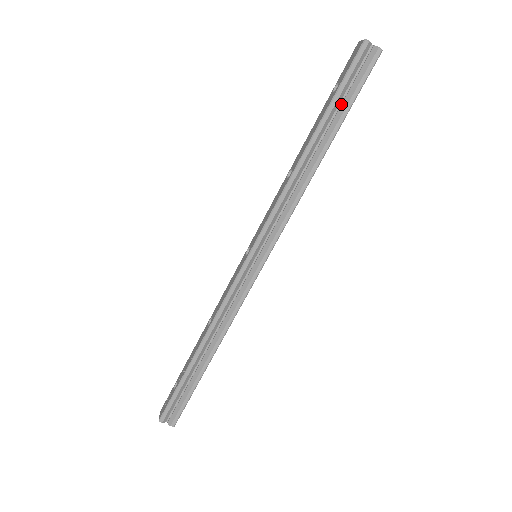
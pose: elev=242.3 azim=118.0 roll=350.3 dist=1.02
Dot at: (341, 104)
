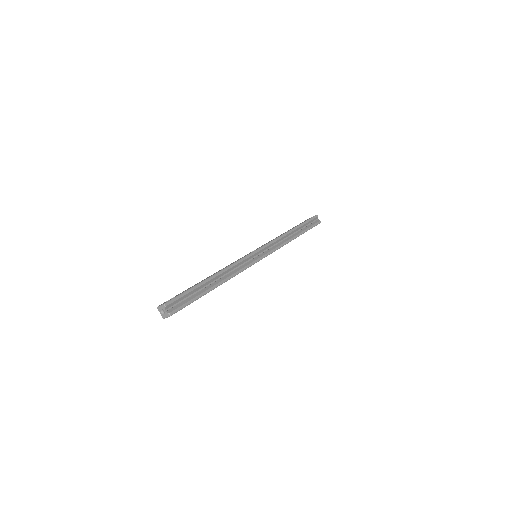
Dot at: (305, 227)
